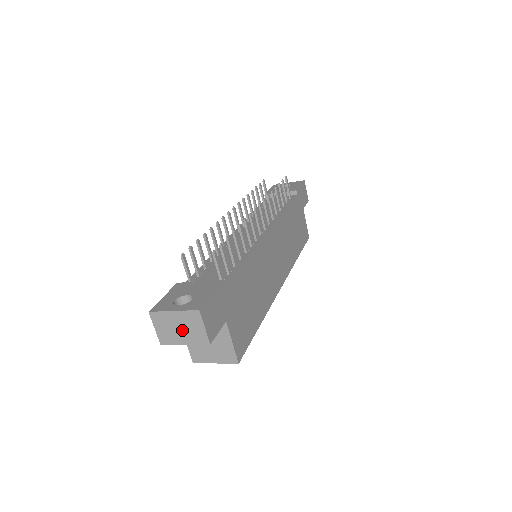
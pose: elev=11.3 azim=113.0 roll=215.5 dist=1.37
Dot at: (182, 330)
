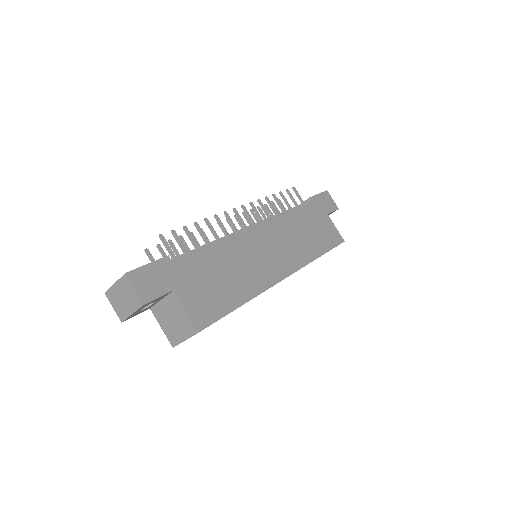
Dot at: (125, 300)
